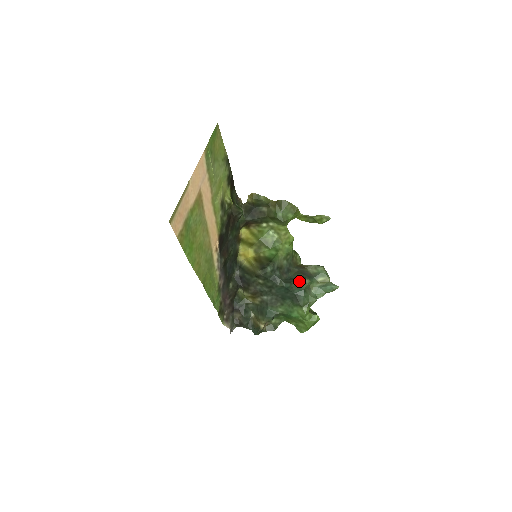
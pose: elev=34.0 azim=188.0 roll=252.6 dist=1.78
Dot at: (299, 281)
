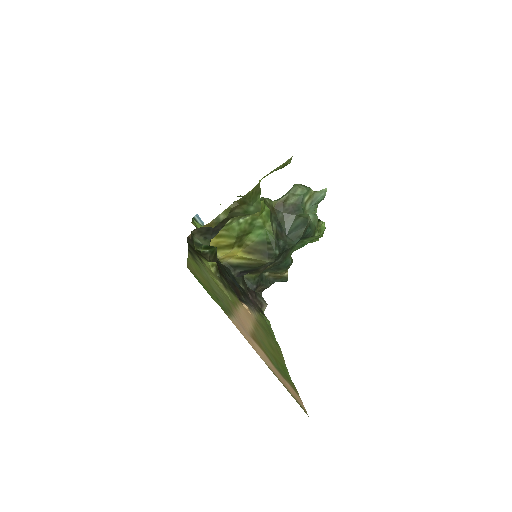
Dot at: (305, 229)
